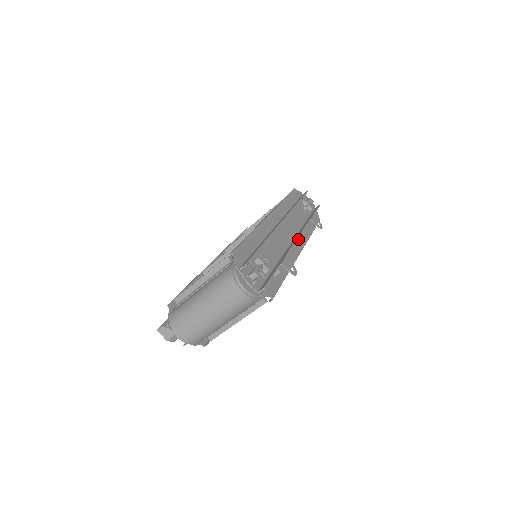
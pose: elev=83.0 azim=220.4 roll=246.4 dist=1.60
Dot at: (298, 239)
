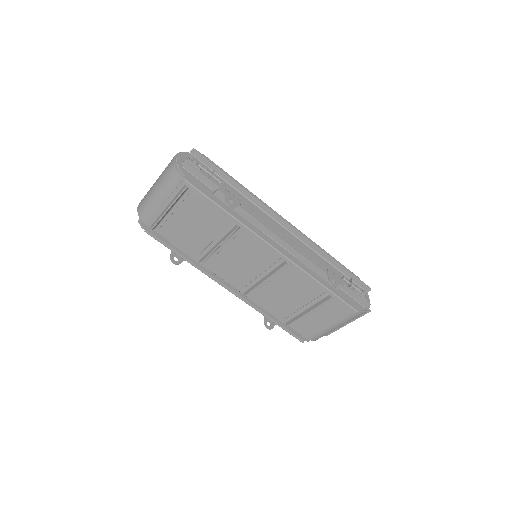
Dot at: (282, 236)
